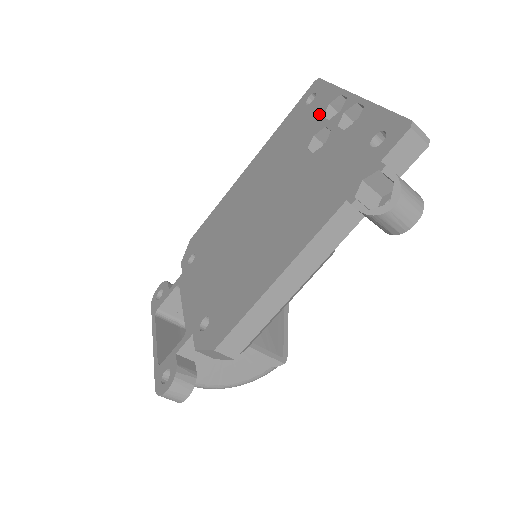
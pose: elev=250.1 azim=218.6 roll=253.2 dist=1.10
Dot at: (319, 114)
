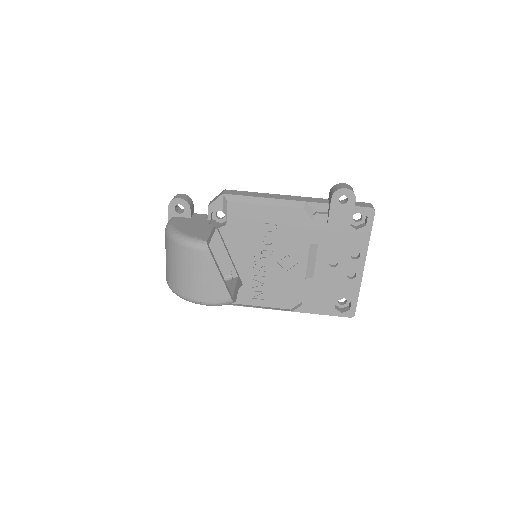
Dot at: occluded
